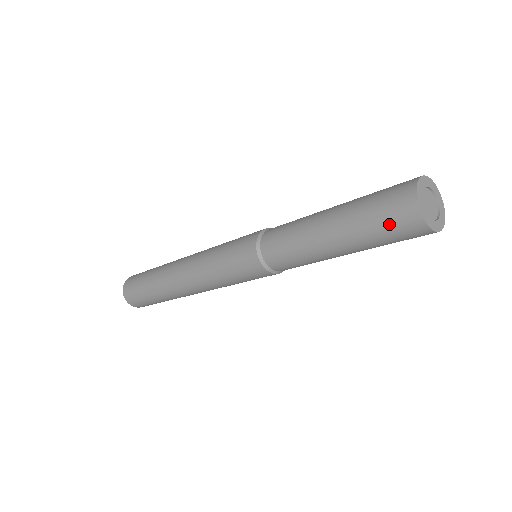
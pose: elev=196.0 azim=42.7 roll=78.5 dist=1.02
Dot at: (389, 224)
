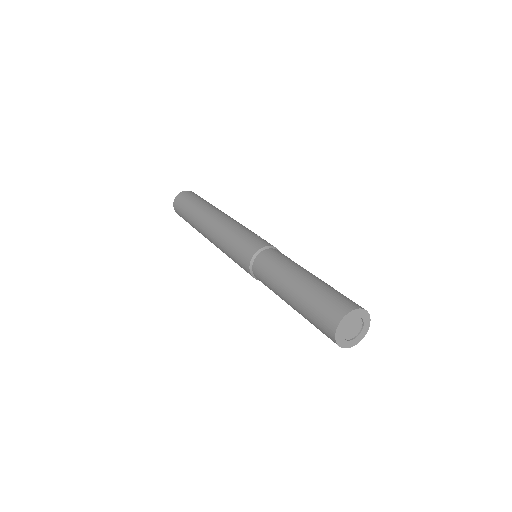
Dot at: occluded
